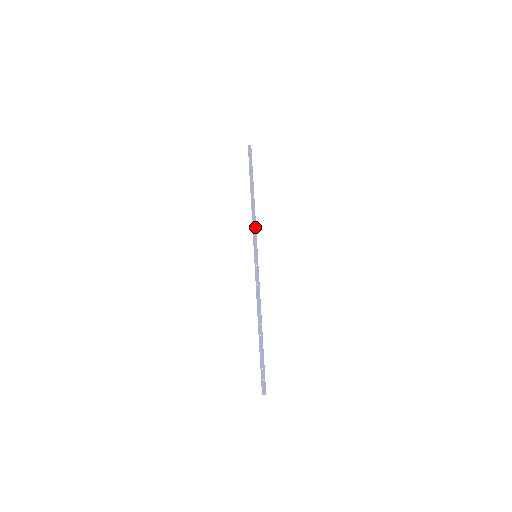
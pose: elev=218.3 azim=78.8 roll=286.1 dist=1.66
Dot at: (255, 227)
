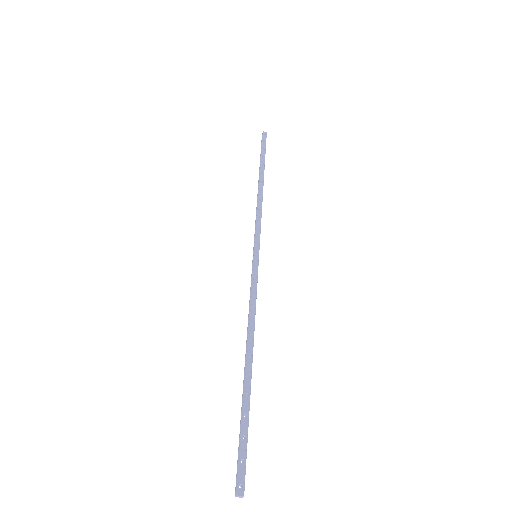
Dot at: occluded
